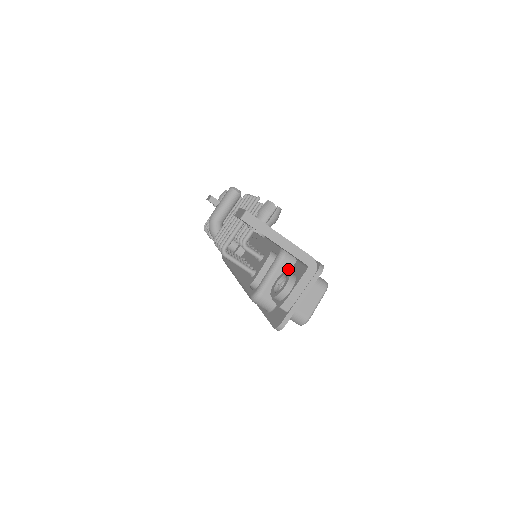
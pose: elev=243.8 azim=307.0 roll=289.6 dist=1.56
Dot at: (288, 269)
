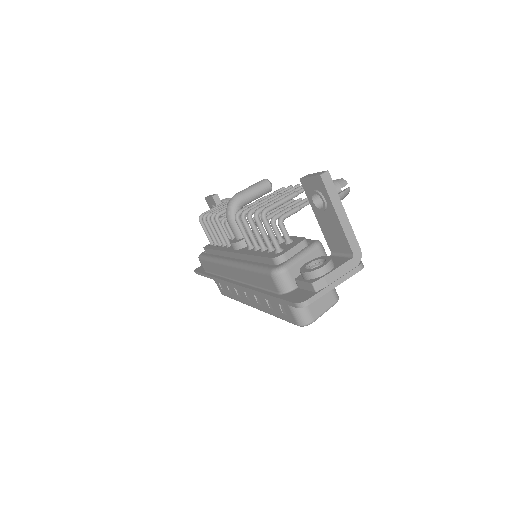
Dot at: occluded
